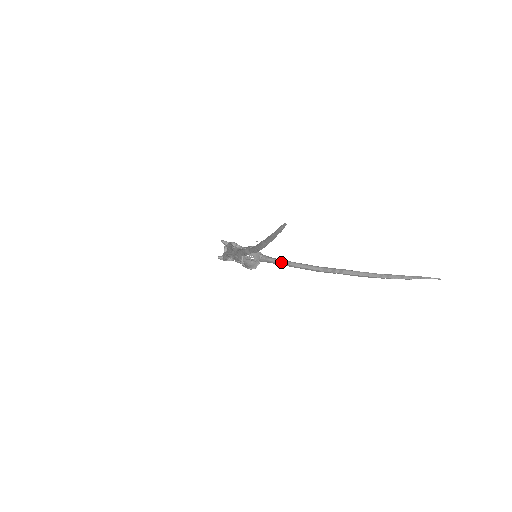
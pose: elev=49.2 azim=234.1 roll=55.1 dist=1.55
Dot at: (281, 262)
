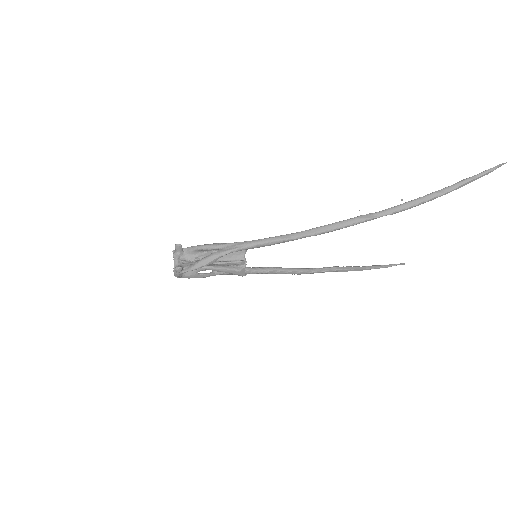
Dot at: (260, 269)
